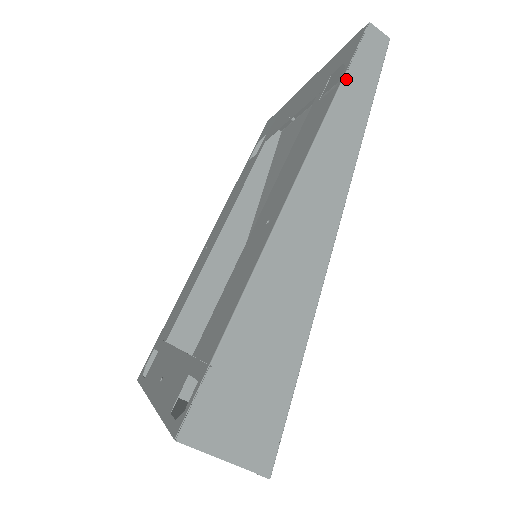
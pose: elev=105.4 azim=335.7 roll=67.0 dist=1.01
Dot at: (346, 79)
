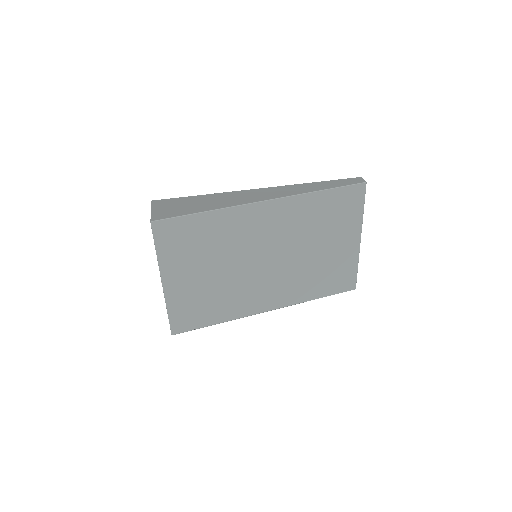
Dot at: (329, 181)
